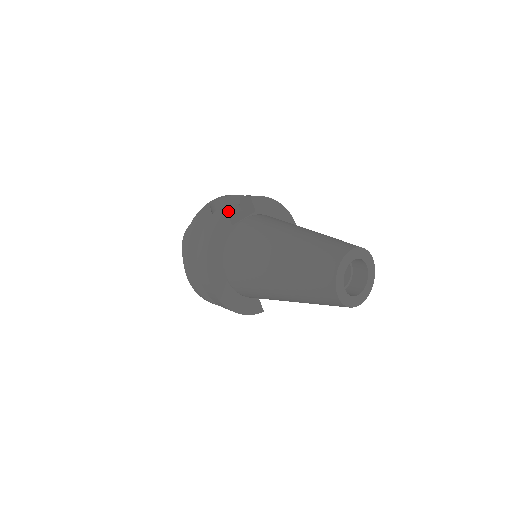
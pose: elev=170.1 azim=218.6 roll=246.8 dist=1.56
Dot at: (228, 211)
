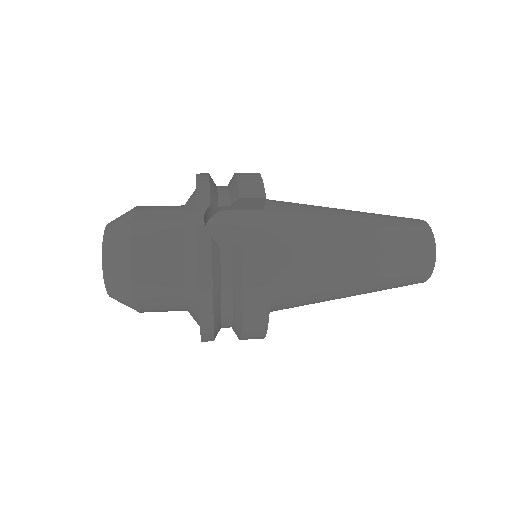
Dot at: (208, 219)
